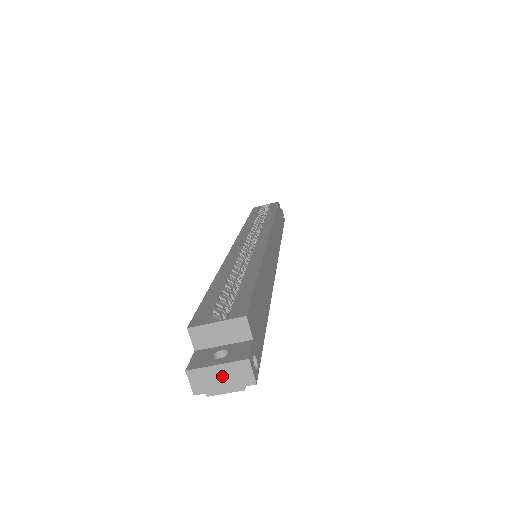
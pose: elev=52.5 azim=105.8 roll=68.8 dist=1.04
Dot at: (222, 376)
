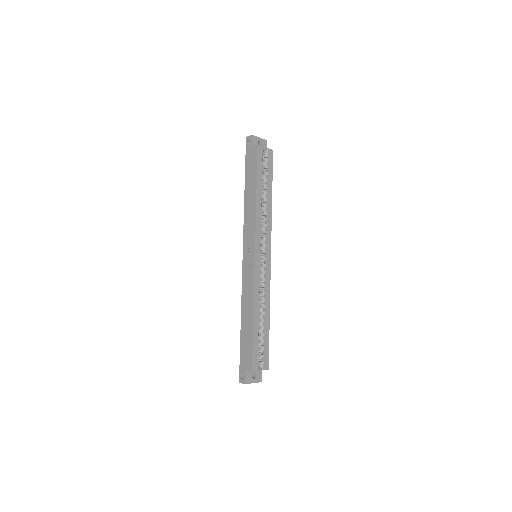
Dot at: occluded
